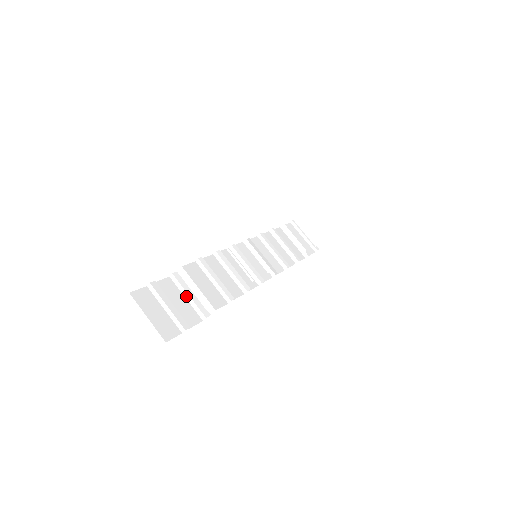
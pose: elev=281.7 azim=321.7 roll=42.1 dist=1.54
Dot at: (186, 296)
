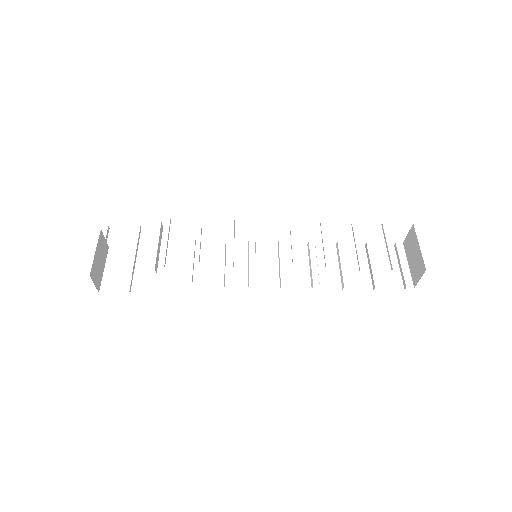
Dot at: (158, 269)
